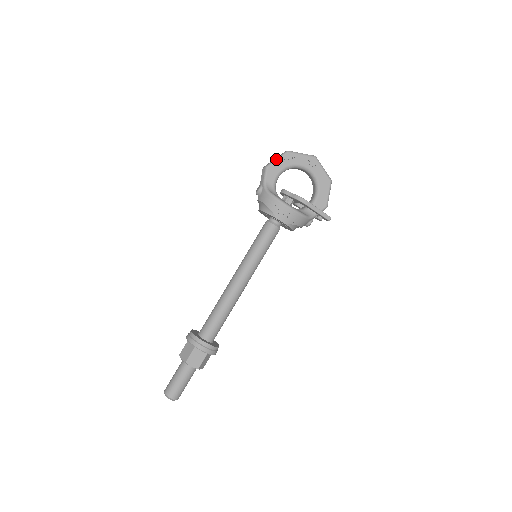
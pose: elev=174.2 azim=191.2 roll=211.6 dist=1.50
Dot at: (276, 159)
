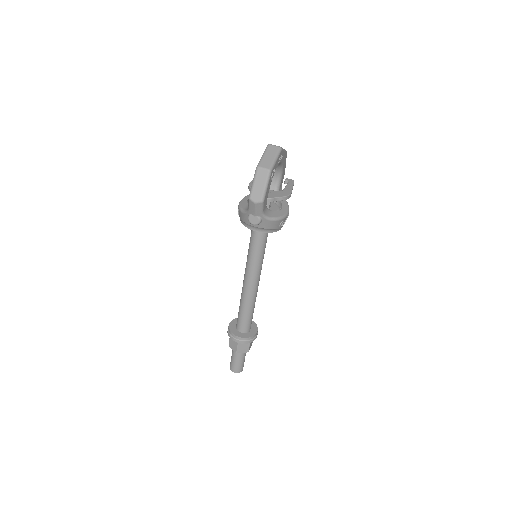
Dot at: (266, 188)
